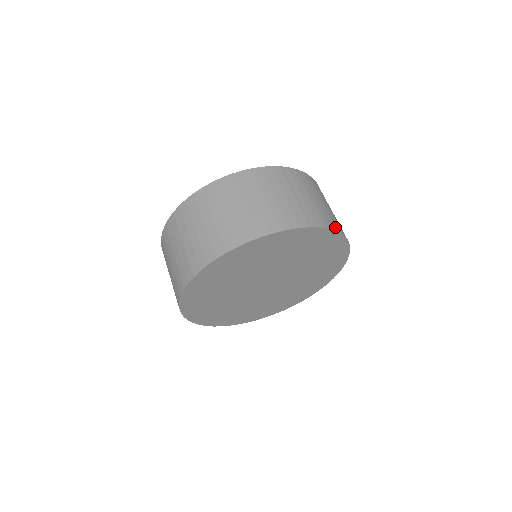
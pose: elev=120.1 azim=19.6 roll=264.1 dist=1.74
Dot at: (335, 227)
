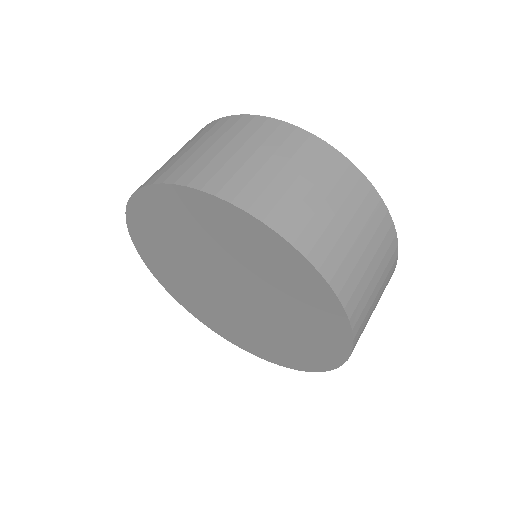
Dot at: (308, 249)
